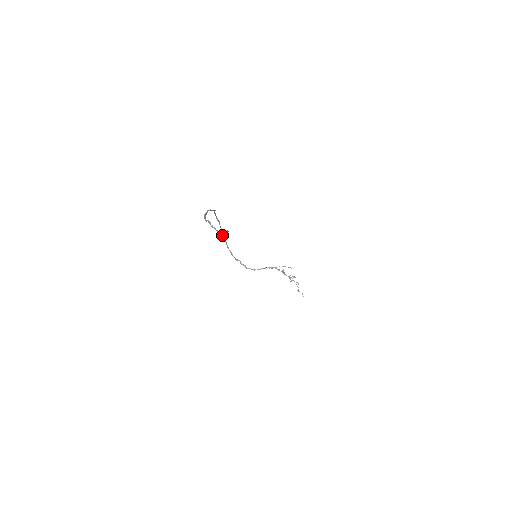
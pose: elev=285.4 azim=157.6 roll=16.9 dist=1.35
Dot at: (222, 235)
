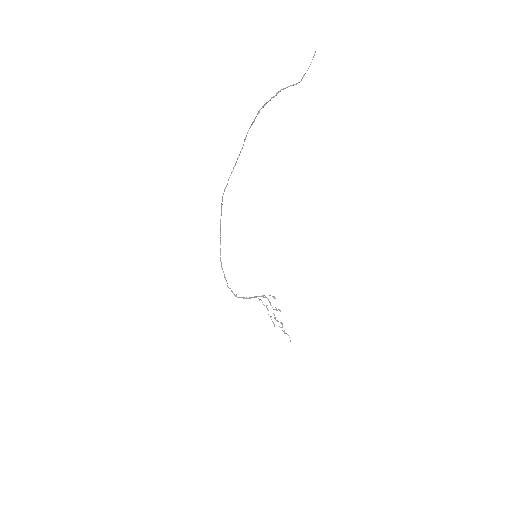
Dot at: occluded
